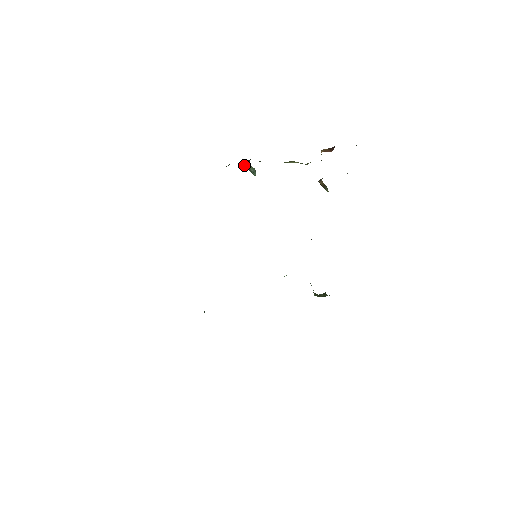
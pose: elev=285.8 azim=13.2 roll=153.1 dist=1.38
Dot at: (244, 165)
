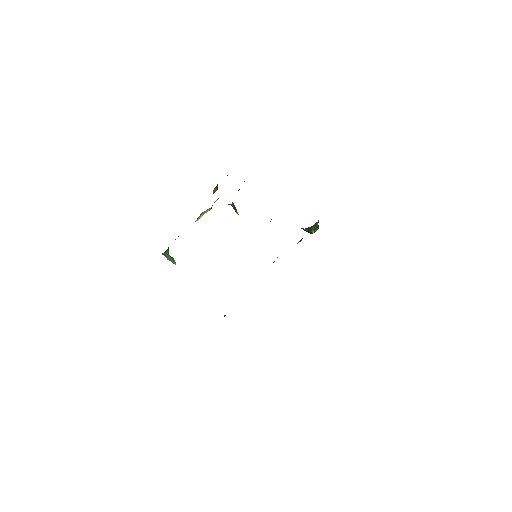
Dot at: (167, 253)
